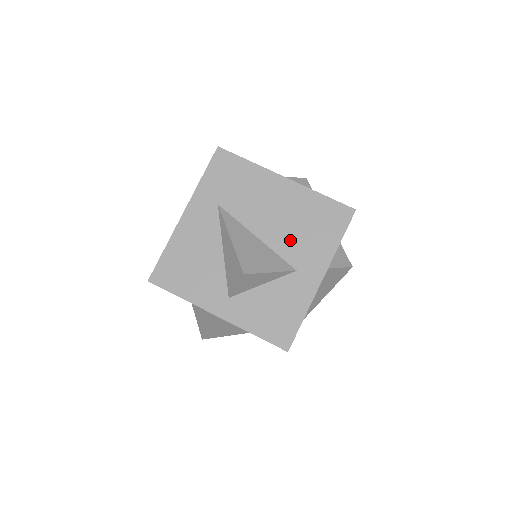
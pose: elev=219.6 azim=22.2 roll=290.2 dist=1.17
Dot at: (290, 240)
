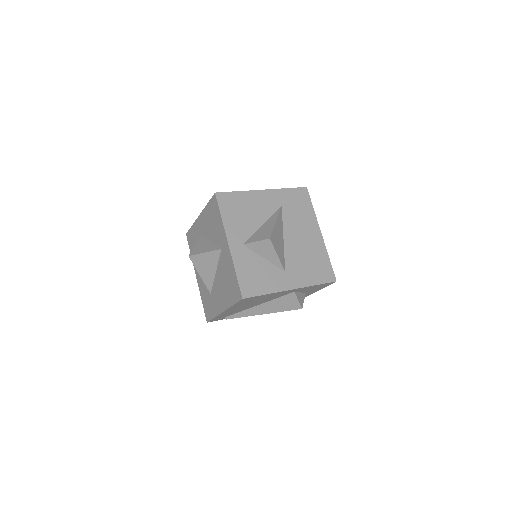
Dot at: (296, 257)
